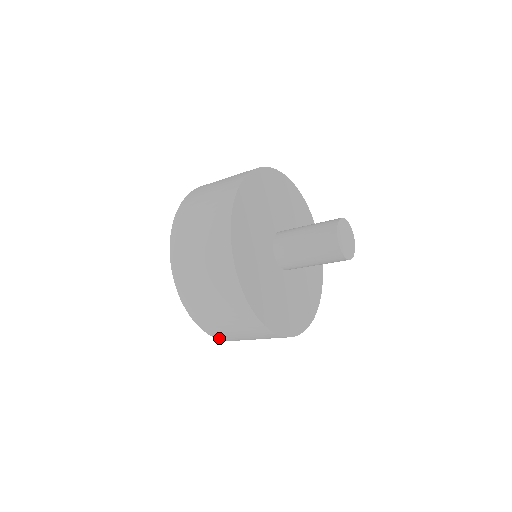
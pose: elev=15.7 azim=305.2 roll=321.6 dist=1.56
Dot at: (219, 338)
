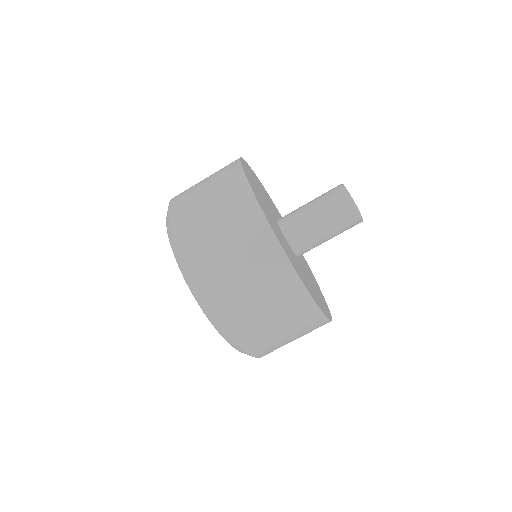
Dot at: (249, 351)
